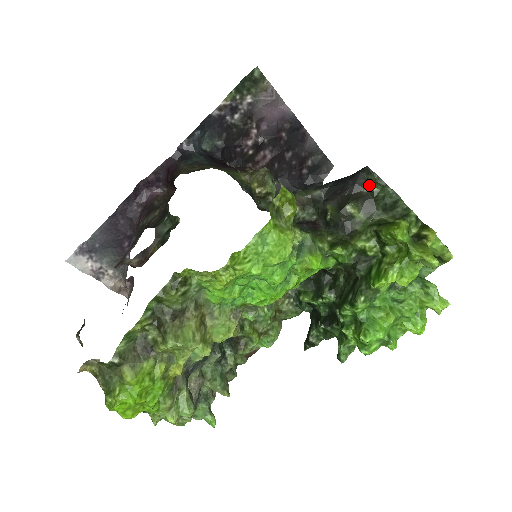
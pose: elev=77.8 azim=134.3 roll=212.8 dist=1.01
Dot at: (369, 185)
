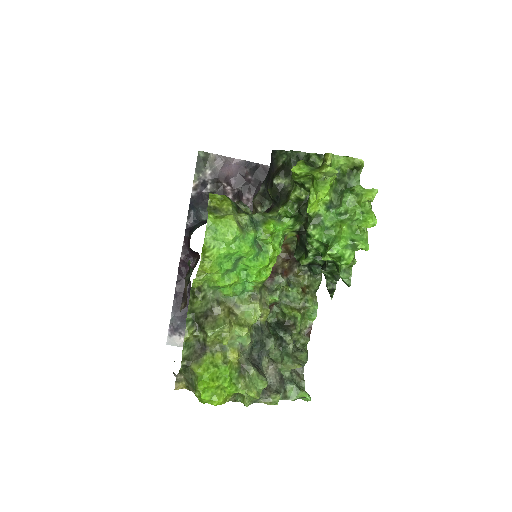
Dot at: (279, 160)
